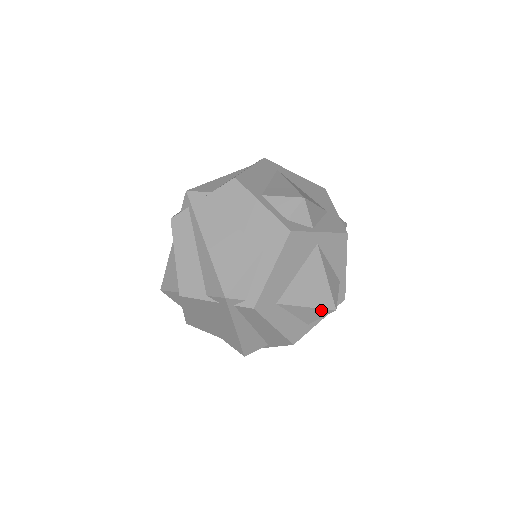
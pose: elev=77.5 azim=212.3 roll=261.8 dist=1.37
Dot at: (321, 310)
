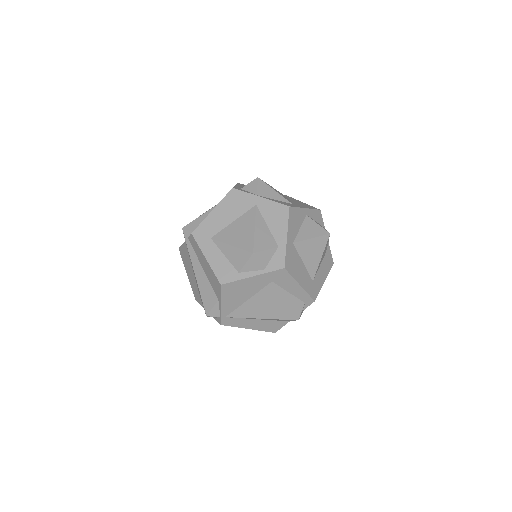
Dot at: (242, 251)
